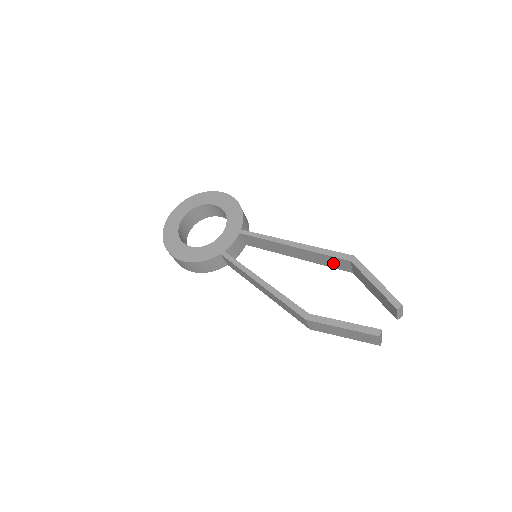
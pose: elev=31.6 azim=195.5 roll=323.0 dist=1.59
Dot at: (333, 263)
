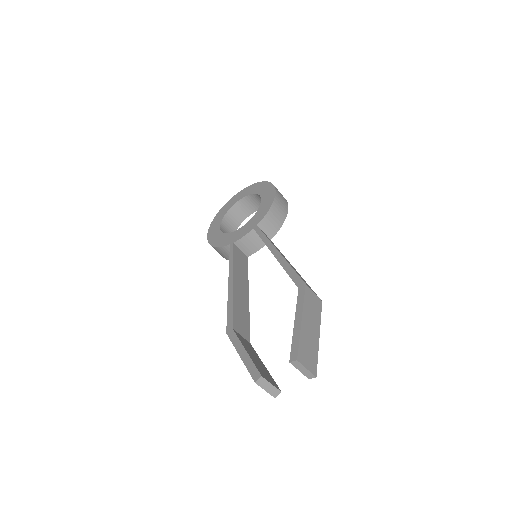
Dot at: occluded
